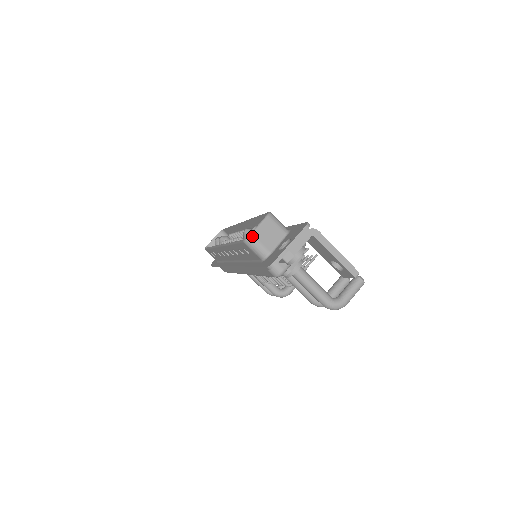
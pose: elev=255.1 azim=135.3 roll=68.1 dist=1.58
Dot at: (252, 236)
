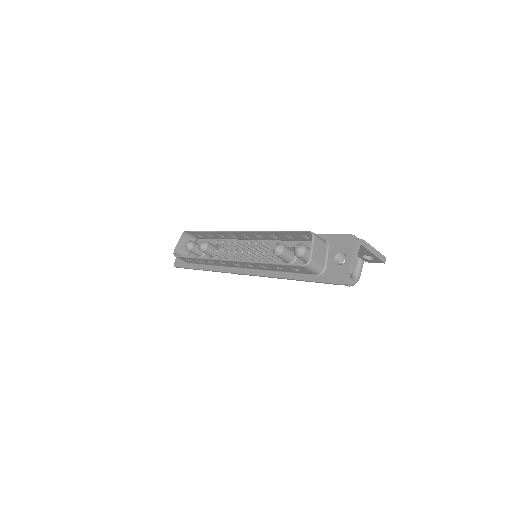
Dot at: (312, 260)
